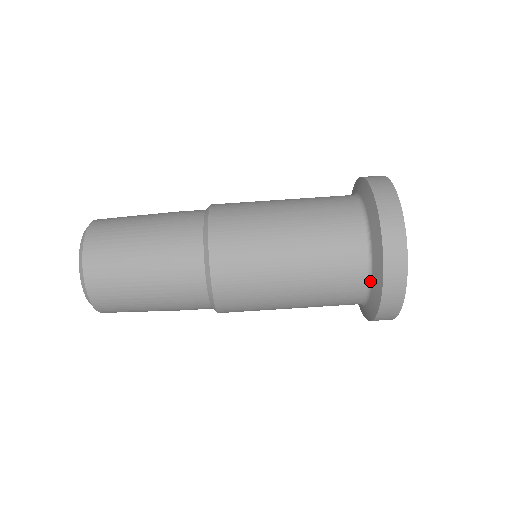
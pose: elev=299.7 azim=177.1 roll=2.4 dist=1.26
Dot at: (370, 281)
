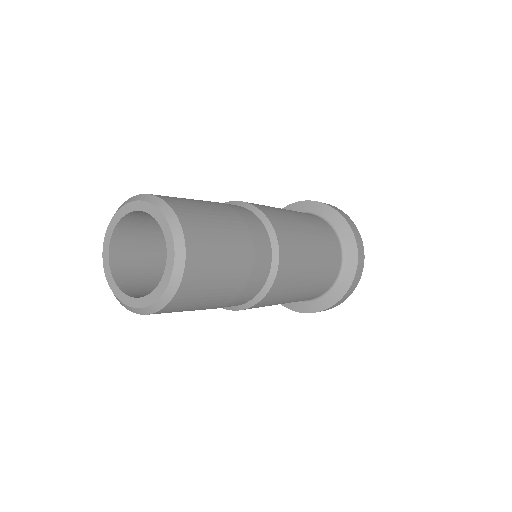
Dot at: (343, 263)
